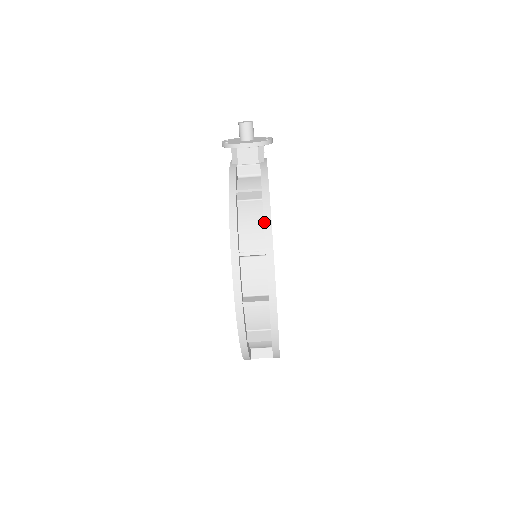
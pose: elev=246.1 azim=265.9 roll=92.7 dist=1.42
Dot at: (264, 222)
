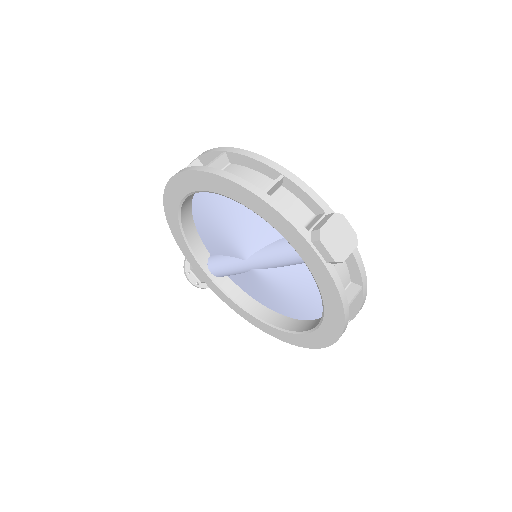
Dot at: occluded
